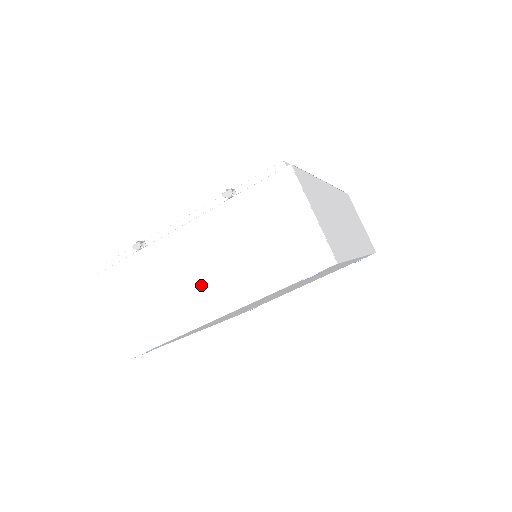
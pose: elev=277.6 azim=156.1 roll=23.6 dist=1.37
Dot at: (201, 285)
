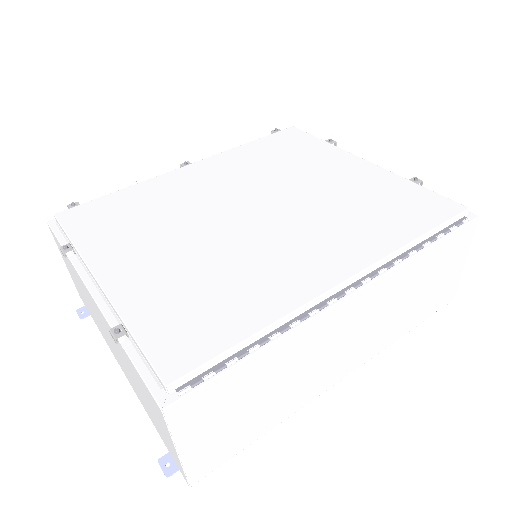
Dot at: (109, 340)
